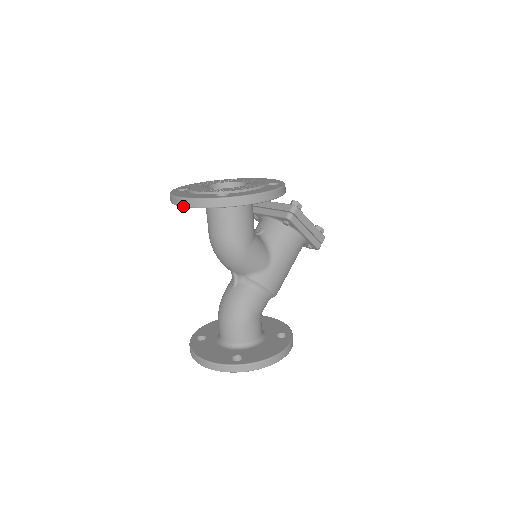
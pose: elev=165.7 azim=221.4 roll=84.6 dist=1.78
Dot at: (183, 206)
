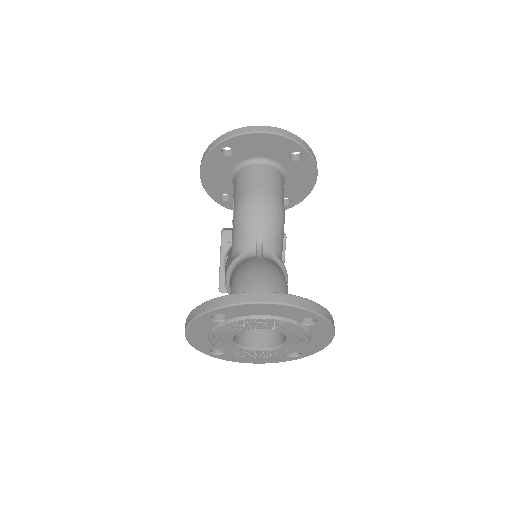
Dot at: (272, 132)
